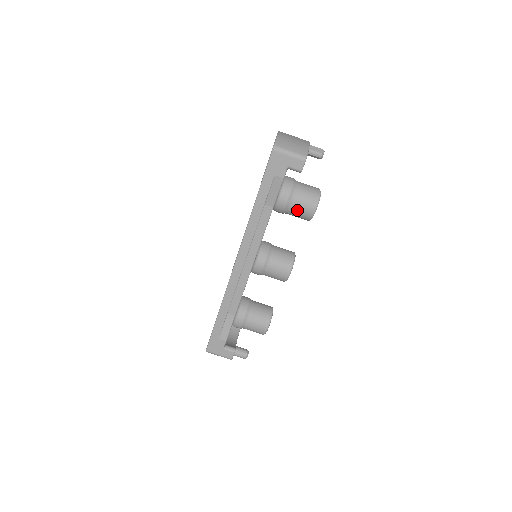
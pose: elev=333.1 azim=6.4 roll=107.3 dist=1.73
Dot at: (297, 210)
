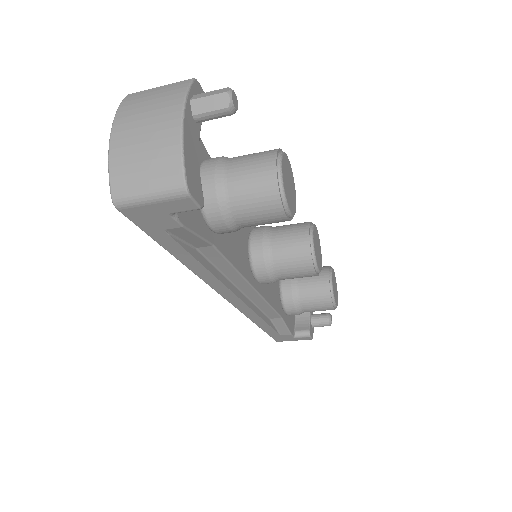
Dot at: (256, 224)
